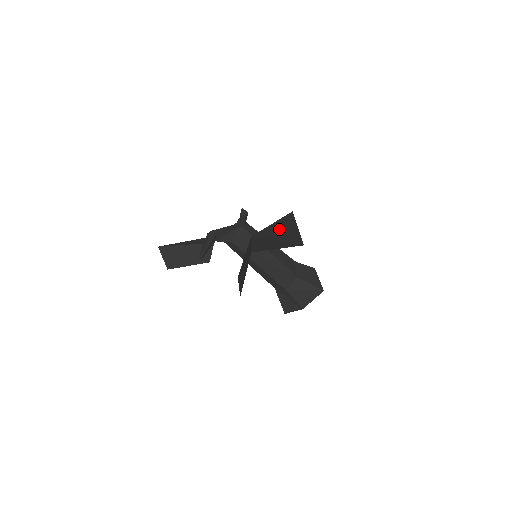
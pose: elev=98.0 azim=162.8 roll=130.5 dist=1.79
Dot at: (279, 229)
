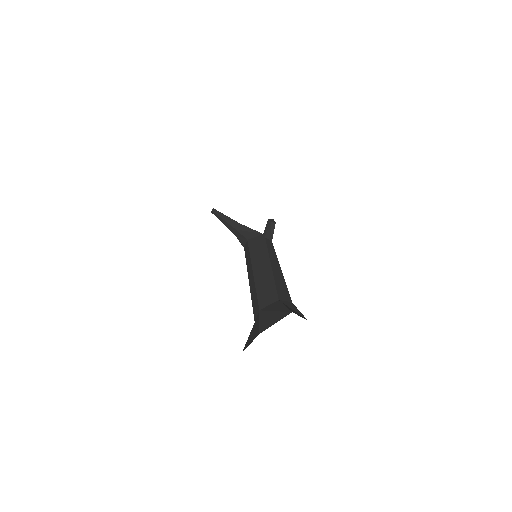
Dot at: occluded
